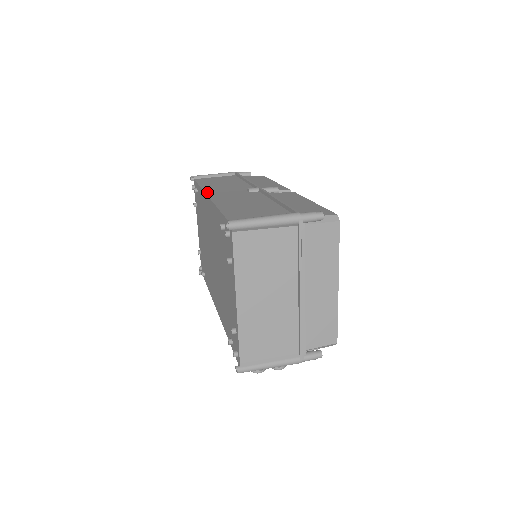
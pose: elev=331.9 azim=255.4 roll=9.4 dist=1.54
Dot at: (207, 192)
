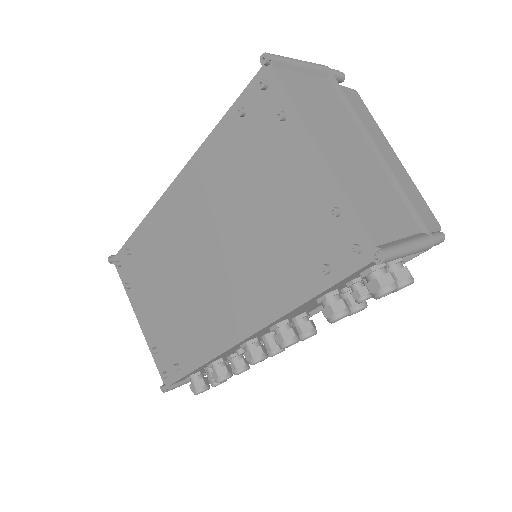
Dot at: (162, 197)
